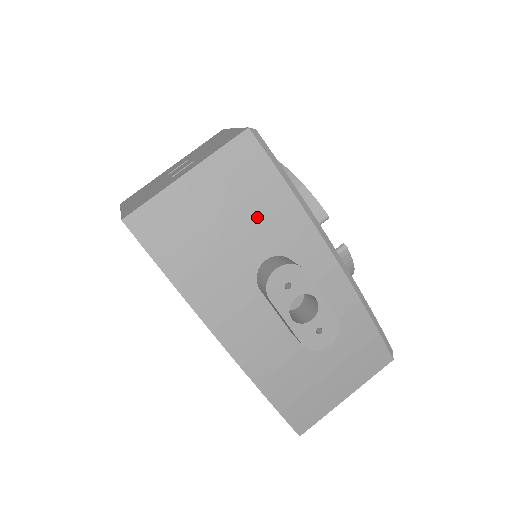
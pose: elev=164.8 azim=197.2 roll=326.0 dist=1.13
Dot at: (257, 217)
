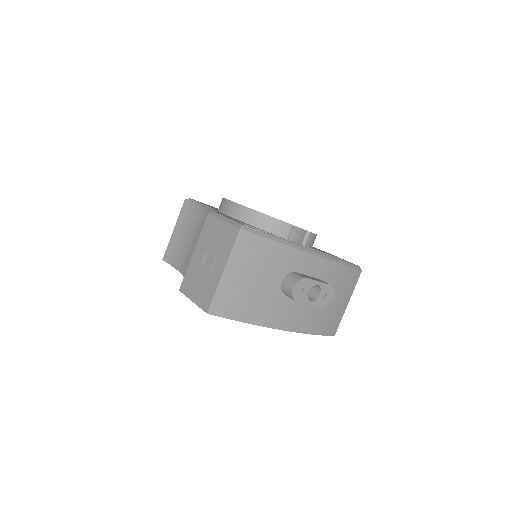
Dot at: (268, 266)
